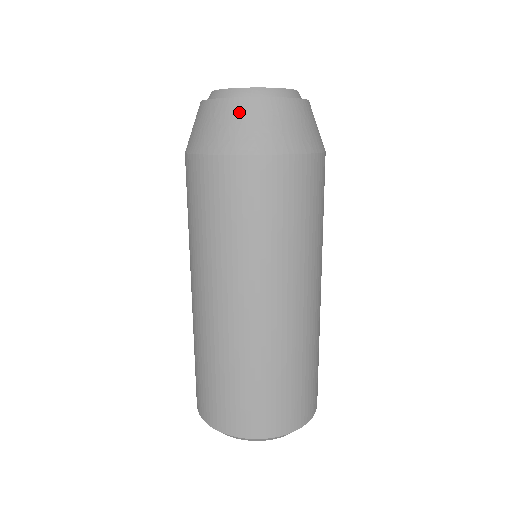
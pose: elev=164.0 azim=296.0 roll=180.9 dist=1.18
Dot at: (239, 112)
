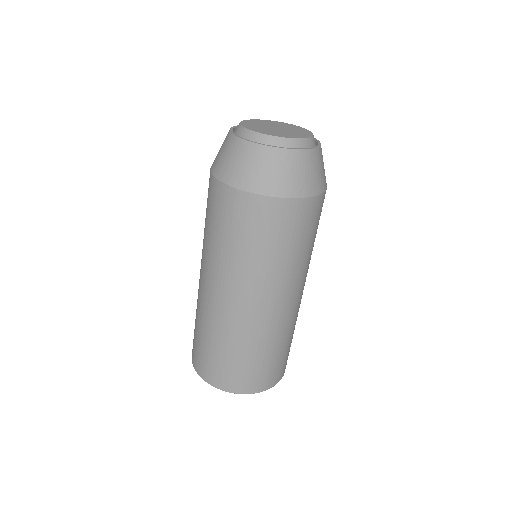
Dot at: (306, 162)
